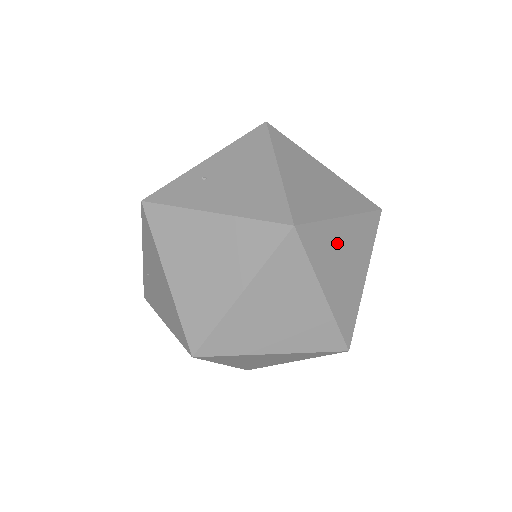
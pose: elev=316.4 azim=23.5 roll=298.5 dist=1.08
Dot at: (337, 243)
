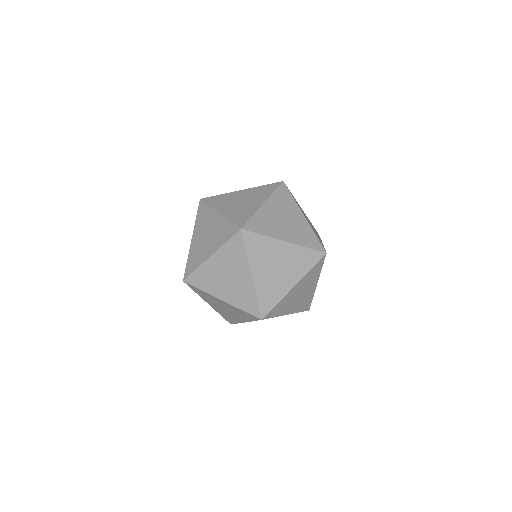
Dot at: (271, 216)
